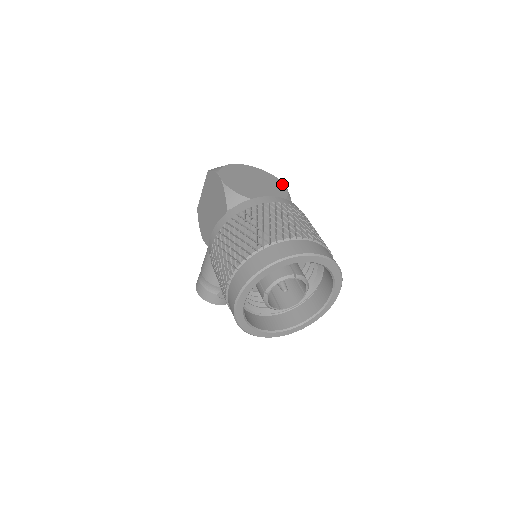
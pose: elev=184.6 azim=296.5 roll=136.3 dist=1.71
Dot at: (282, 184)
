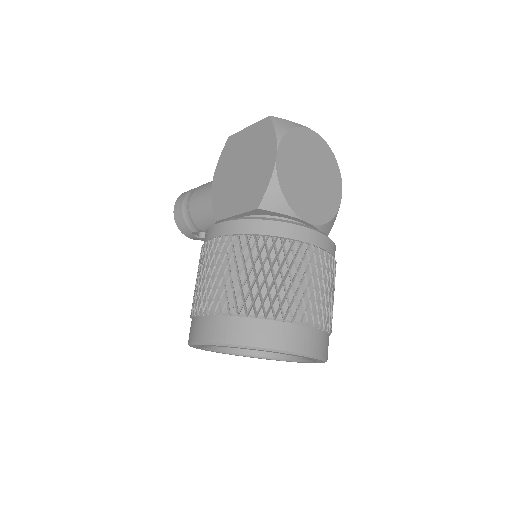
Dot at: (340, 189)
